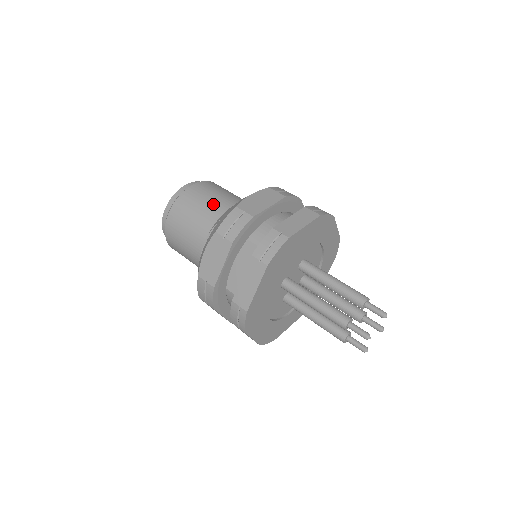
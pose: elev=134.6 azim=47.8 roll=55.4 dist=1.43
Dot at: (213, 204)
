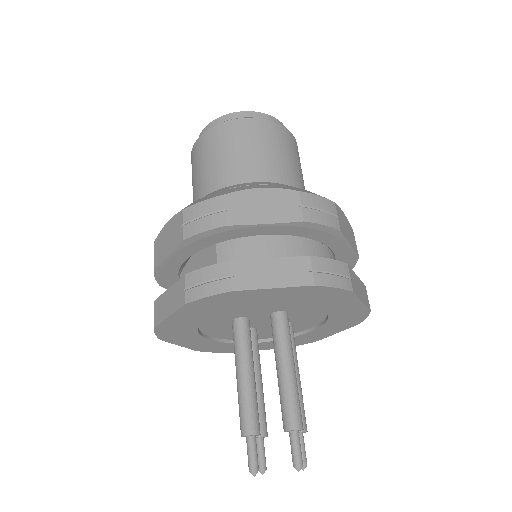
Dot at: (238, 162)
